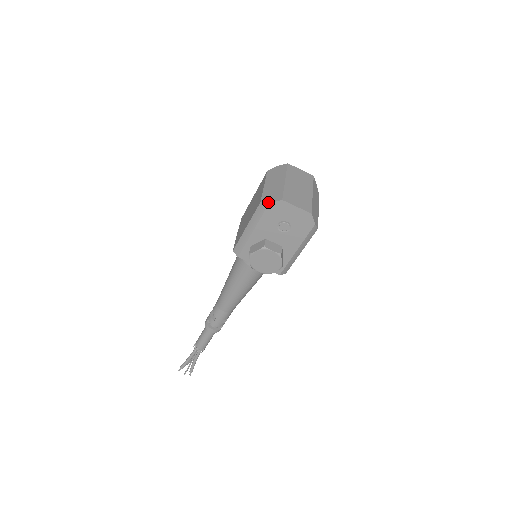
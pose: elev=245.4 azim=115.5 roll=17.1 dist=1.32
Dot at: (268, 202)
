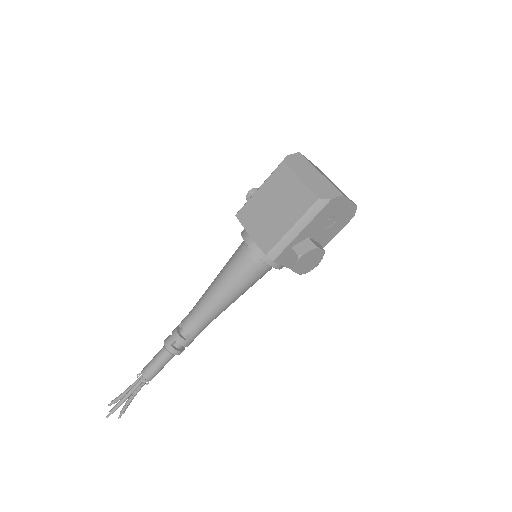
Dot at: (329, 198)
